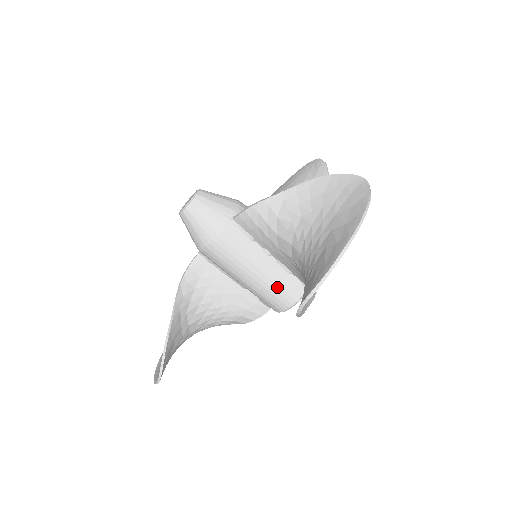
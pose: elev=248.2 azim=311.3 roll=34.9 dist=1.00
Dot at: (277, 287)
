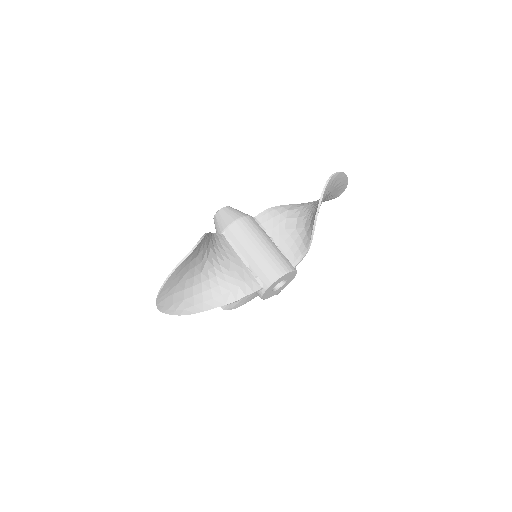
Dot at: (277, 257)
